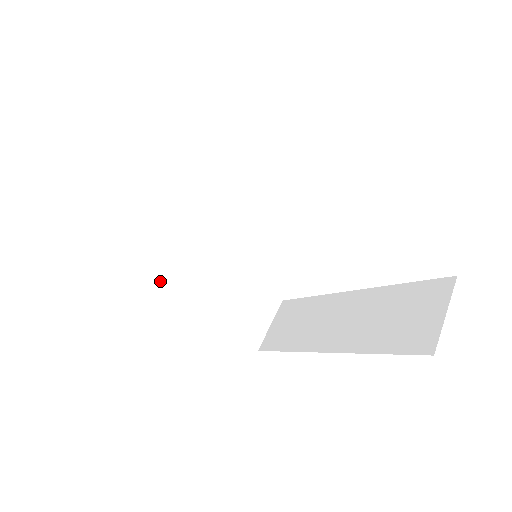
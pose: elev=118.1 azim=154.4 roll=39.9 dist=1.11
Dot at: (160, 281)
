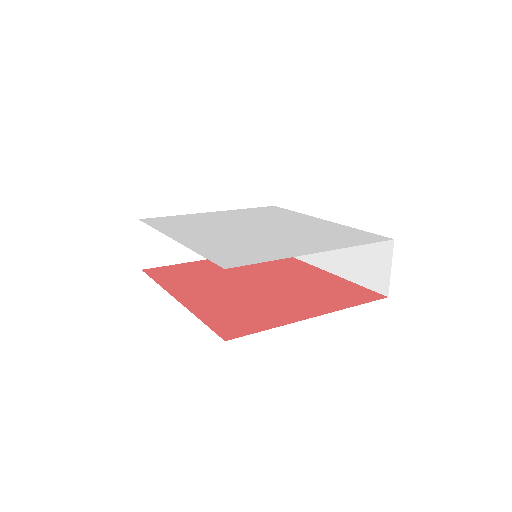
Dot at: (192, 261)
